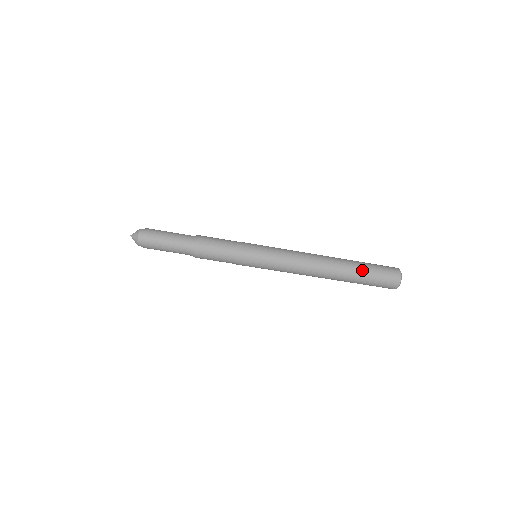
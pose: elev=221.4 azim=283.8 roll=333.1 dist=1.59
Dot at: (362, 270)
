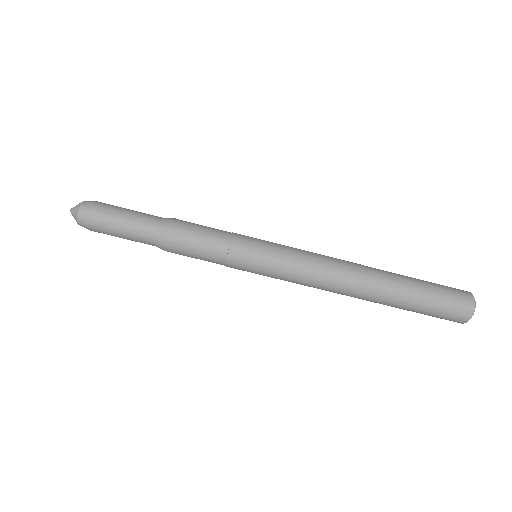
Dot at: (413, 300)
